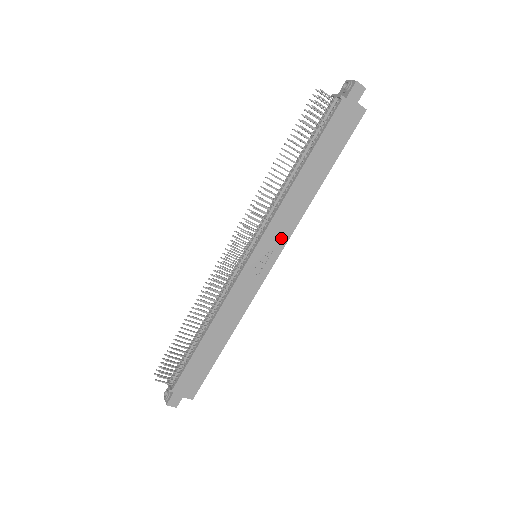
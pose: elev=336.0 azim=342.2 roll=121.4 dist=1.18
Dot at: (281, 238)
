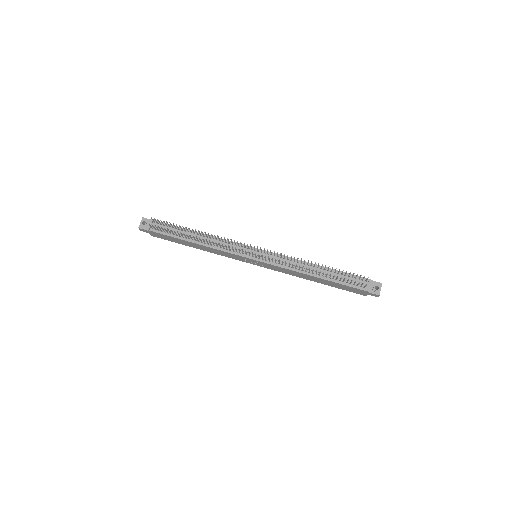
Dot at: (273, 268)
